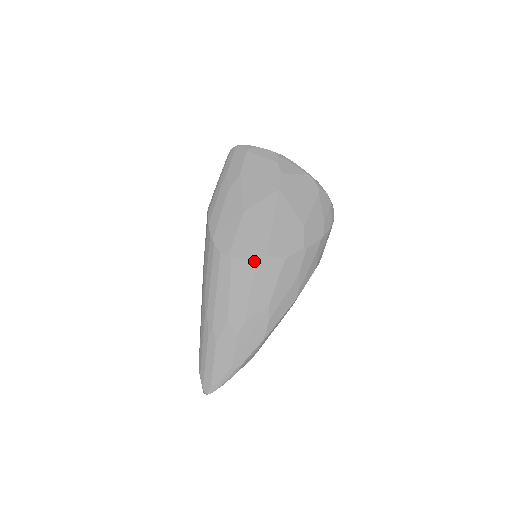
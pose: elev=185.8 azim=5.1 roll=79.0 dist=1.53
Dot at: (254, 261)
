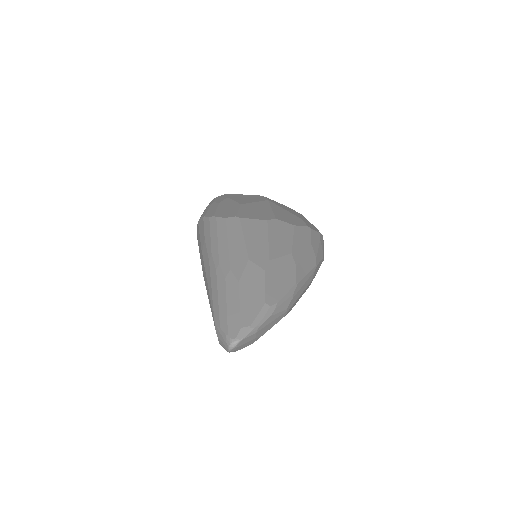
Dot at: (264, 220)
